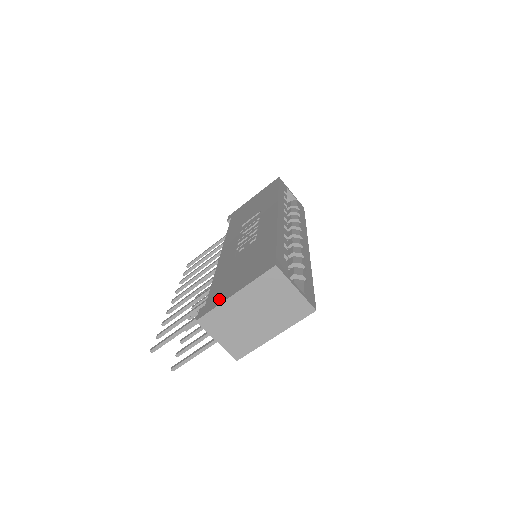
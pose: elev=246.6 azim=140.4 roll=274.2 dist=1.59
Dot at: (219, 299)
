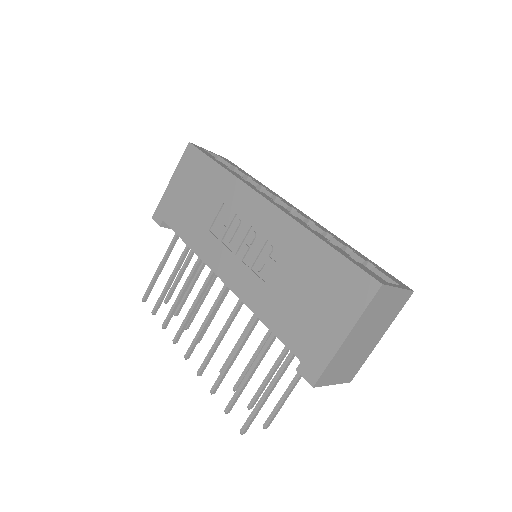
Dot at: (322, 350)
